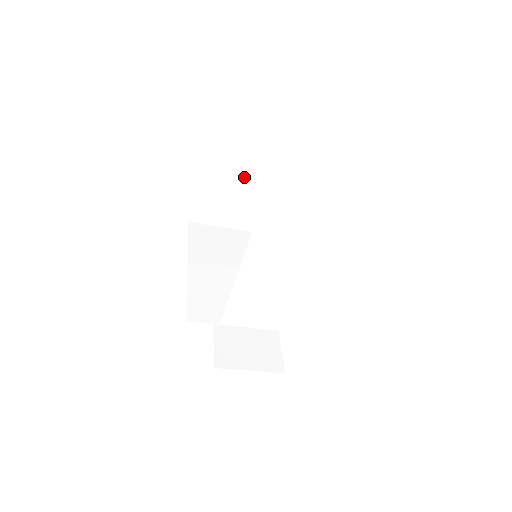
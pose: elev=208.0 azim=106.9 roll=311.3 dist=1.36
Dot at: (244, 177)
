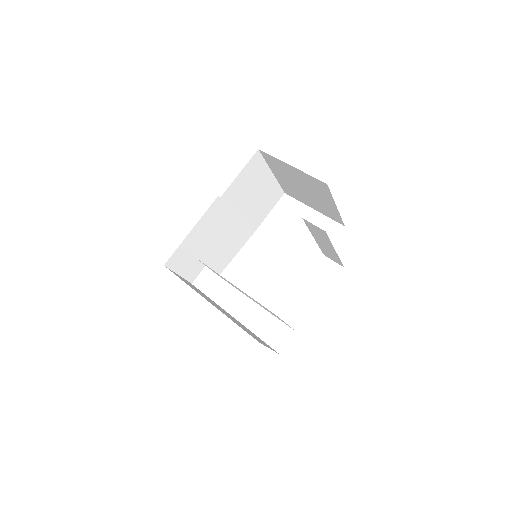
Dot at: (312, 233)
